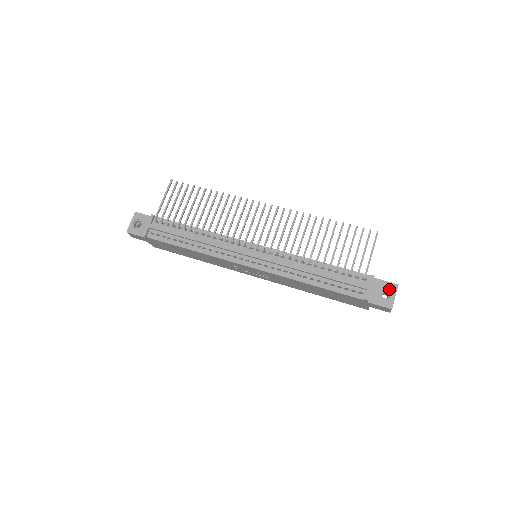
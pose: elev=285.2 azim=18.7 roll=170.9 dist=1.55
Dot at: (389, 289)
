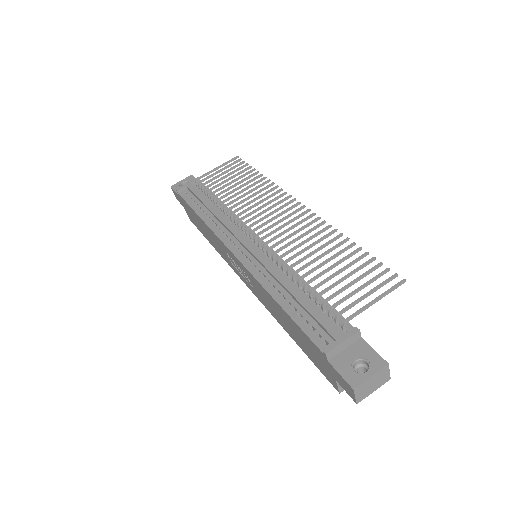
Dot at: (370, 362)
